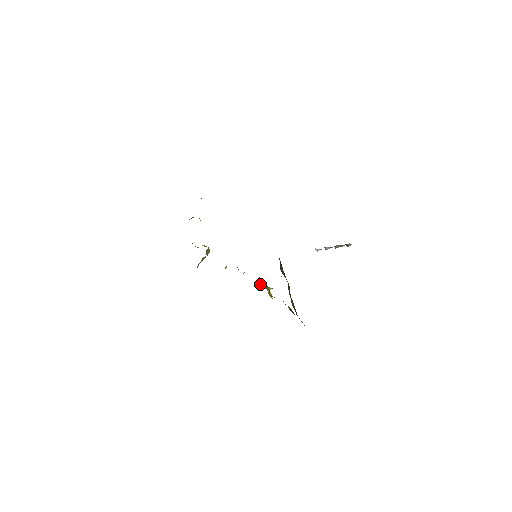
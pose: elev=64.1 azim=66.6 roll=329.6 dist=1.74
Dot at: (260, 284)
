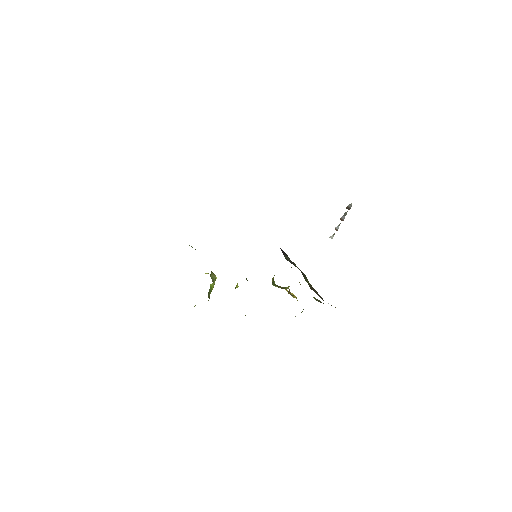
Dot at: occluded
